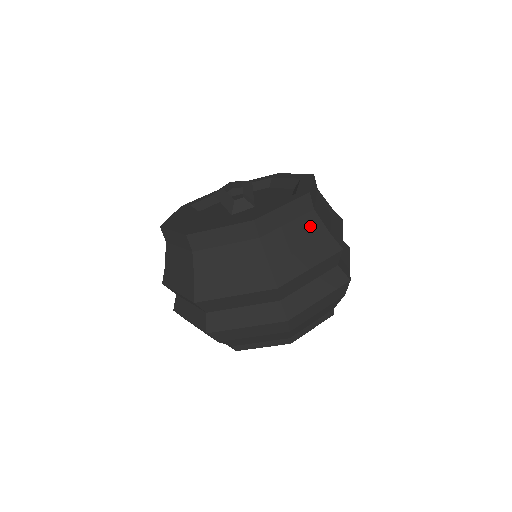
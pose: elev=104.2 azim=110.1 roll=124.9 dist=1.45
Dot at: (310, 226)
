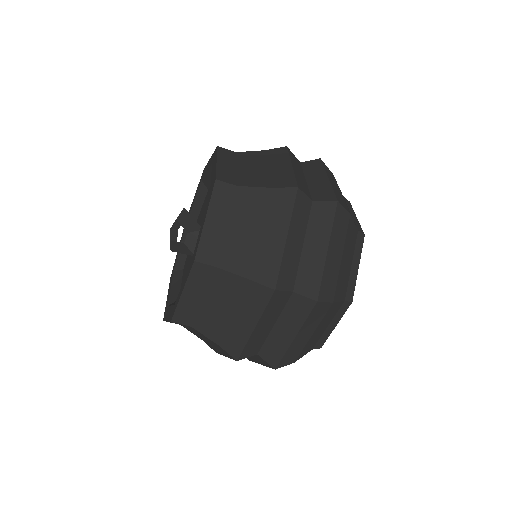
Dot at: (248, 204)
